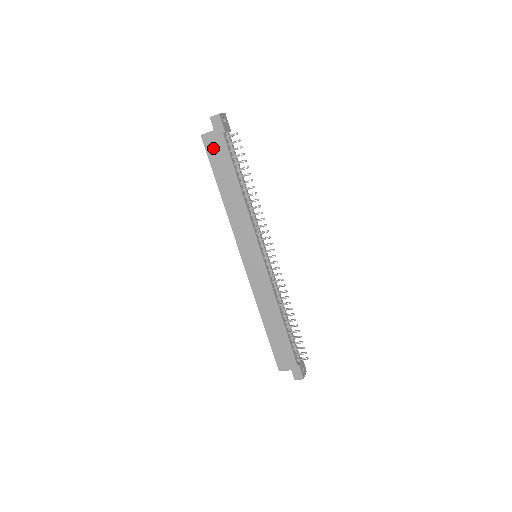
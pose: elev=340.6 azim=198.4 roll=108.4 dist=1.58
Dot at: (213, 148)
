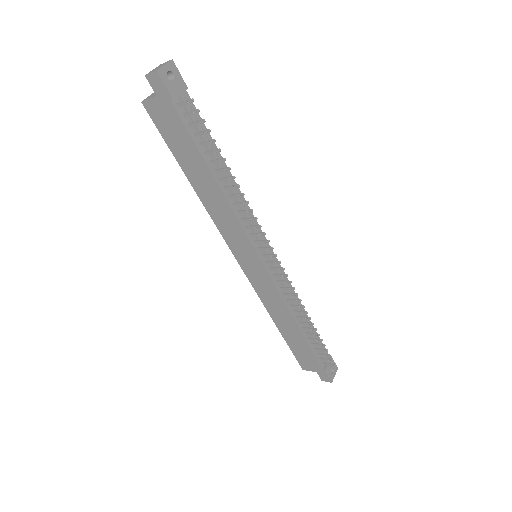
Dot at: (163, 122)
